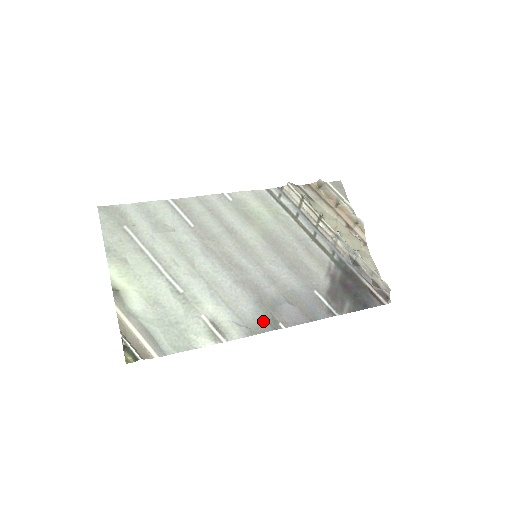
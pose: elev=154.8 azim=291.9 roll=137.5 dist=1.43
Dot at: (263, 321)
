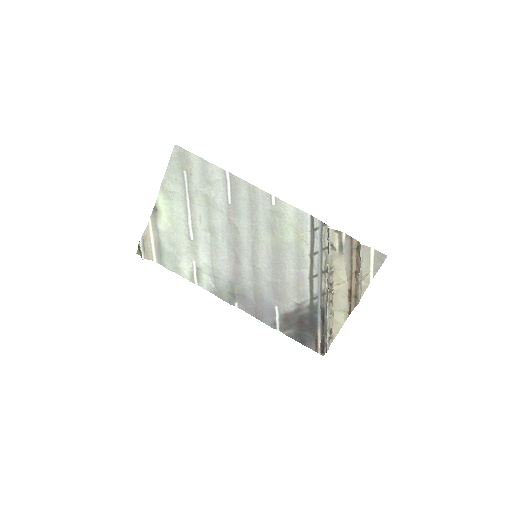
Dot at: (227, 294)
